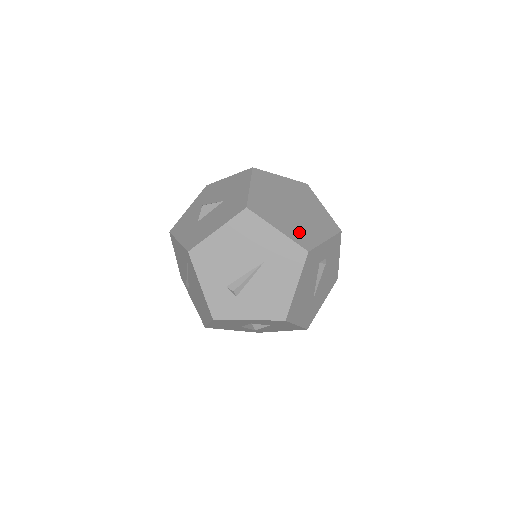
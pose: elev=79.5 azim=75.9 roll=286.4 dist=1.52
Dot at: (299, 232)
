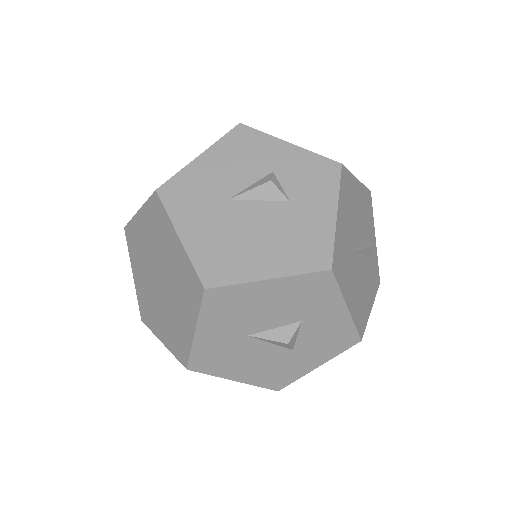
Dot at: occluded
